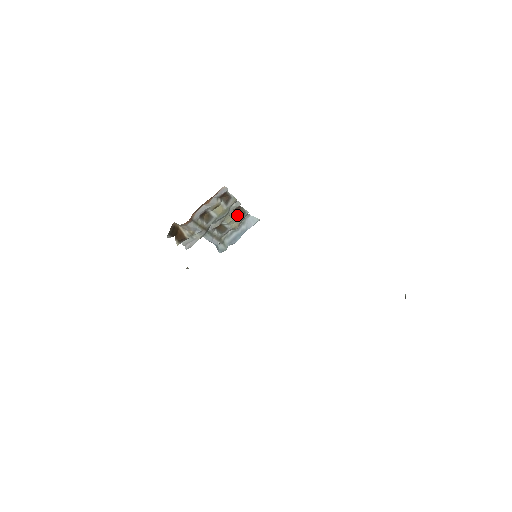
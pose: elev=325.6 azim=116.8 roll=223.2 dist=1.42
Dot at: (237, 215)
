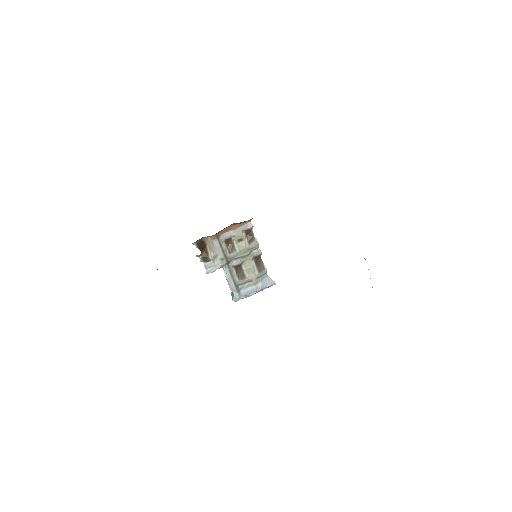
Dot at: (256, 266)
